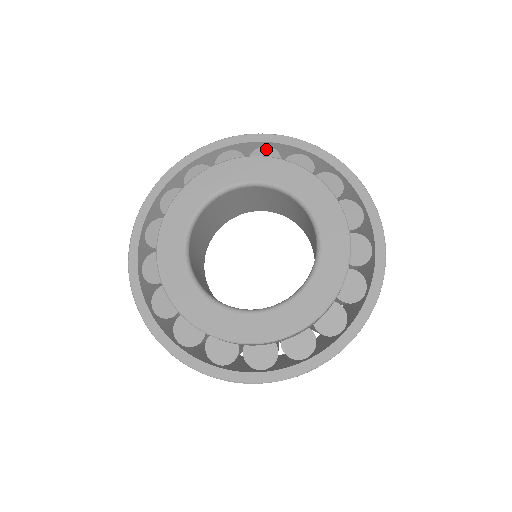
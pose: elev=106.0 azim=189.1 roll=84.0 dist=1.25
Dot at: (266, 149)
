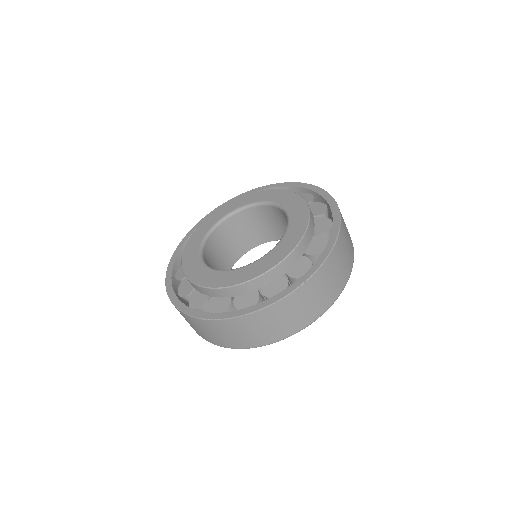
Dot at: (309, 195)
